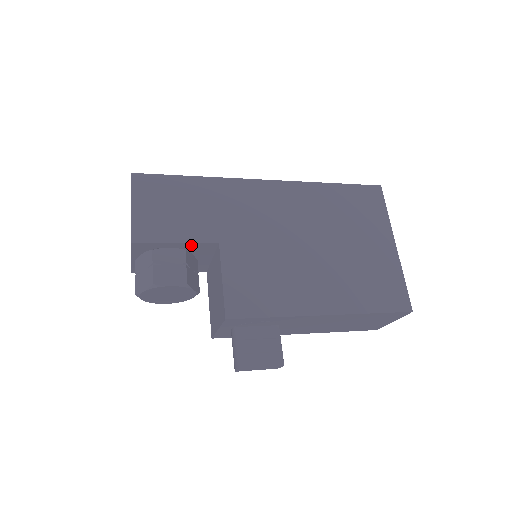
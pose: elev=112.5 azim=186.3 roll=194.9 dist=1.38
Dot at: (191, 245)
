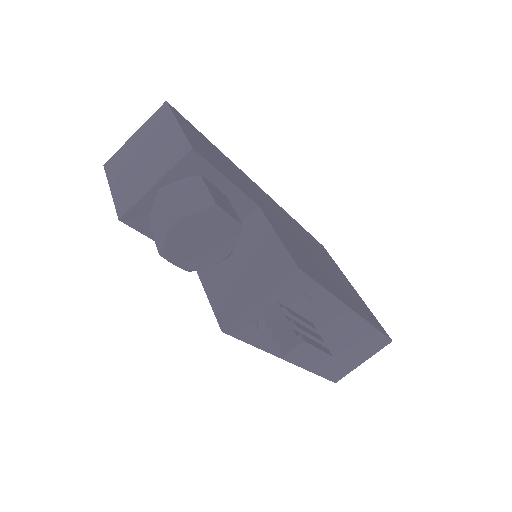
Dot at: (235, 193)
